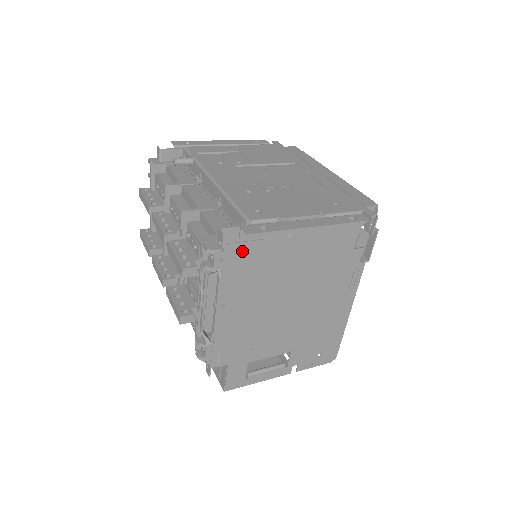
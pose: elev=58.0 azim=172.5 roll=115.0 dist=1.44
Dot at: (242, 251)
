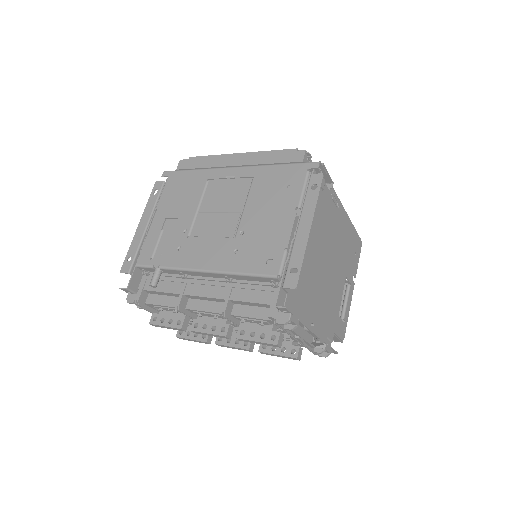
Dot at: (292, 293)
